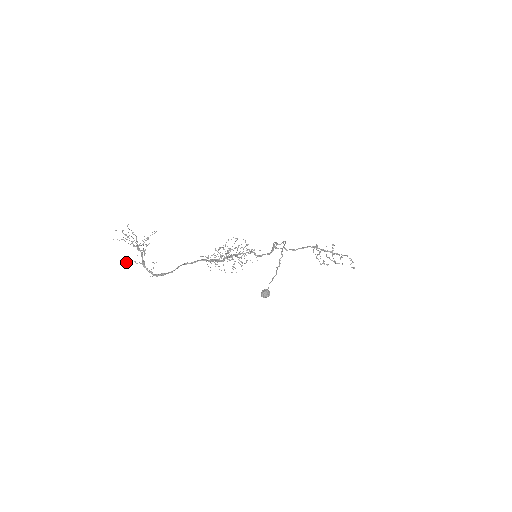
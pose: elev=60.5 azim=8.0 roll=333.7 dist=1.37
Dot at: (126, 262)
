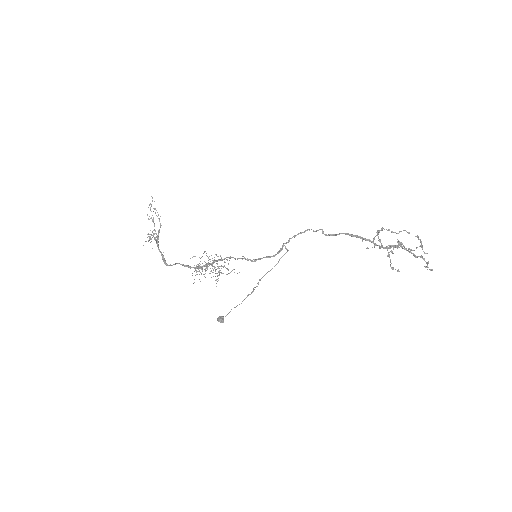
Dot at: occluded
